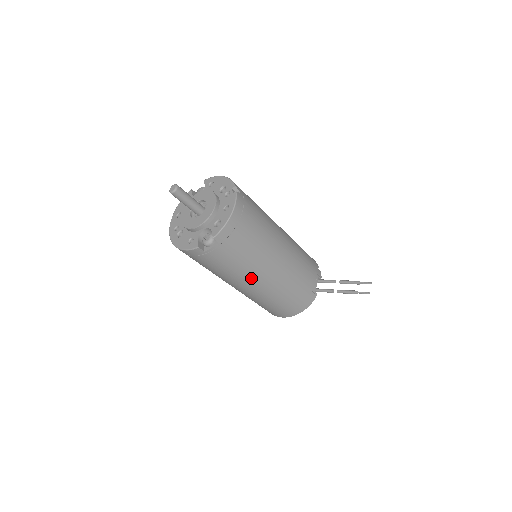
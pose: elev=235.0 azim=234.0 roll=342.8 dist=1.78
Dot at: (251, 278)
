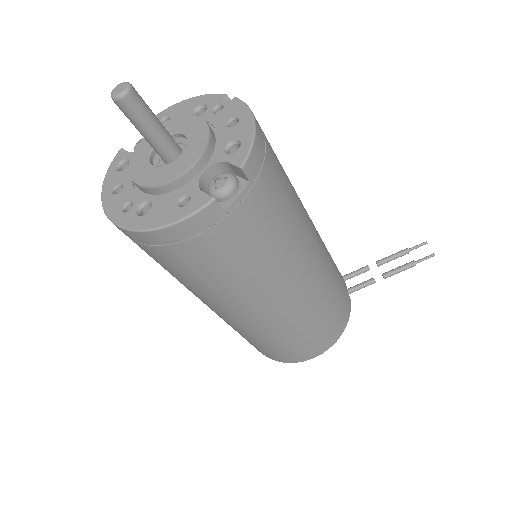
Dot at: (290, 271)
